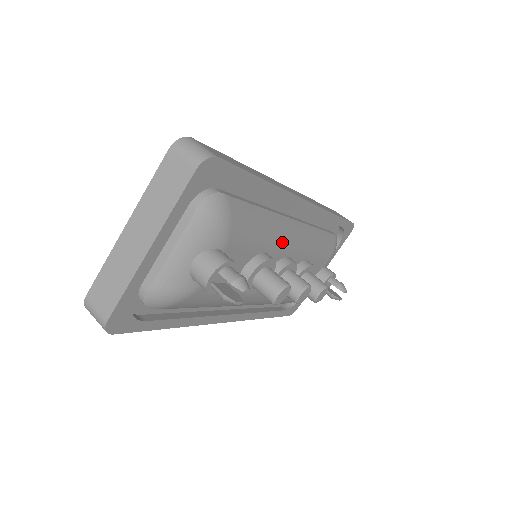
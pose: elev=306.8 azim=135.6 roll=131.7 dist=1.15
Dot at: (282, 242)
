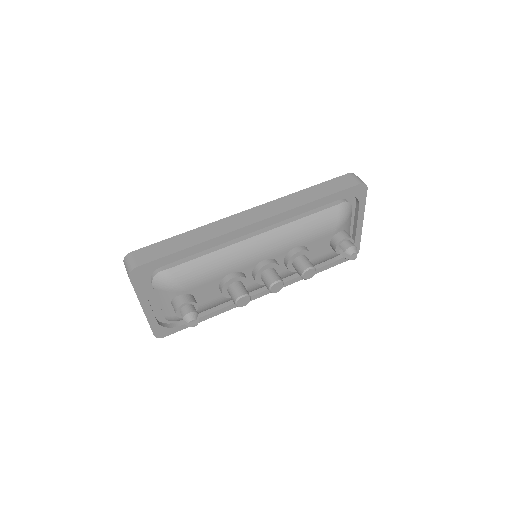
Dot at: (246, 259)
